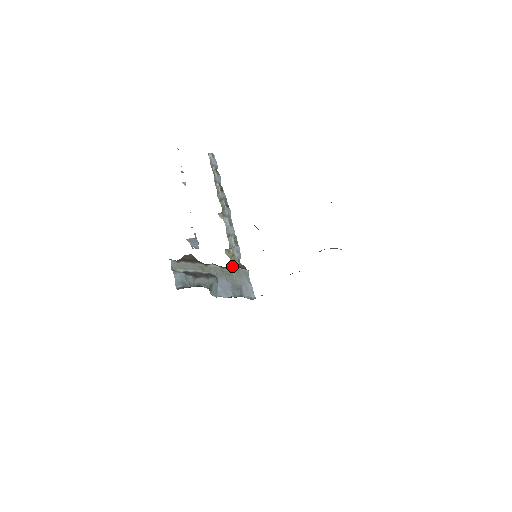
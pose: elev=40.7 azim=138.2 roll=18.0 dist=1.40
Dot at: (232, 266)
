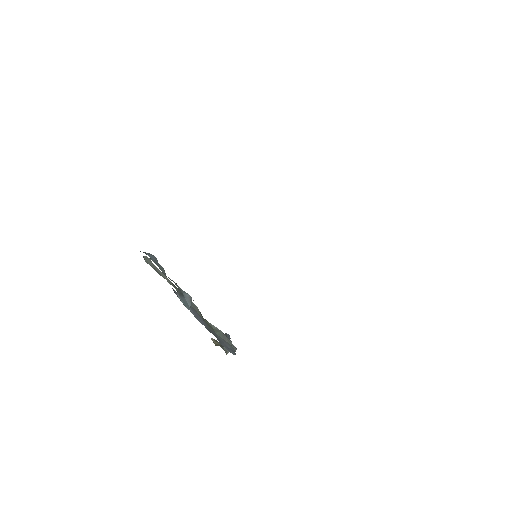
Dot at: (215, 345)
